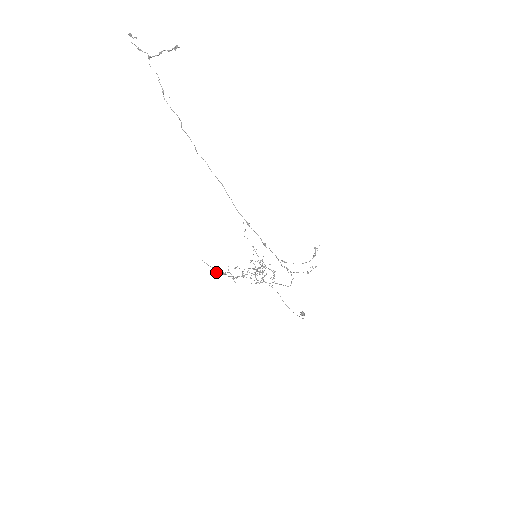
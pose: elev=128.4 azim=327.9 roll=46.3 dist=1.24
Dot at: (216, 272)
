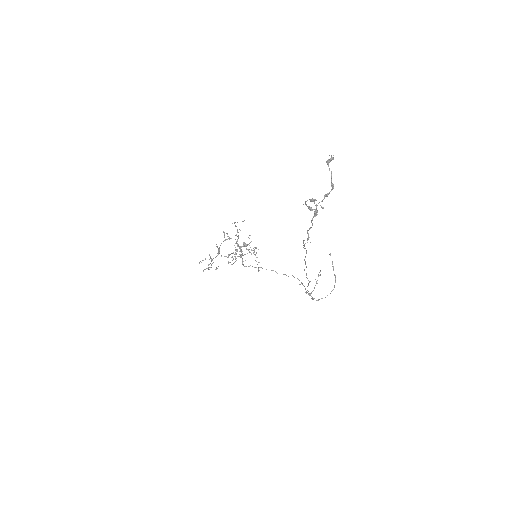
Dot at: (199, 263)
